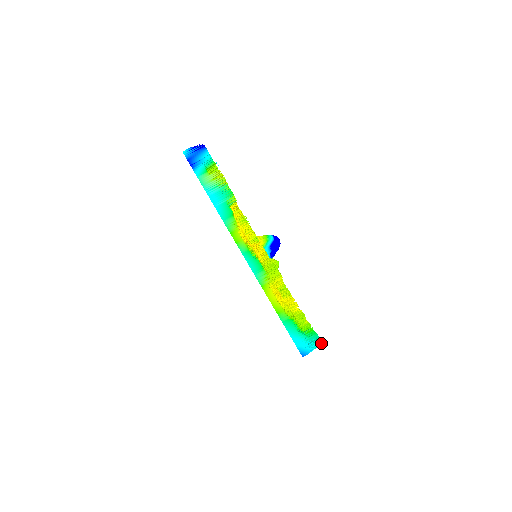
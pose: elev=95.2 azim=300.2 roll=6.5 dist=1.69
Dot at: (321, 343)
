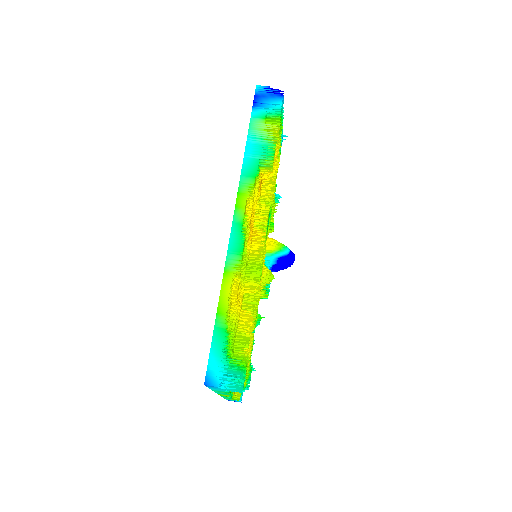
Dot at: (242, 390)
